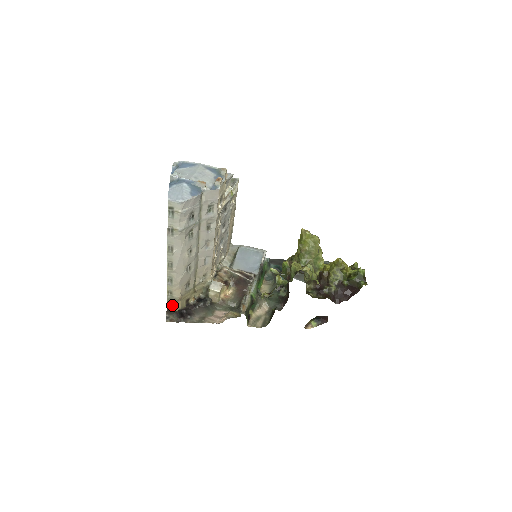
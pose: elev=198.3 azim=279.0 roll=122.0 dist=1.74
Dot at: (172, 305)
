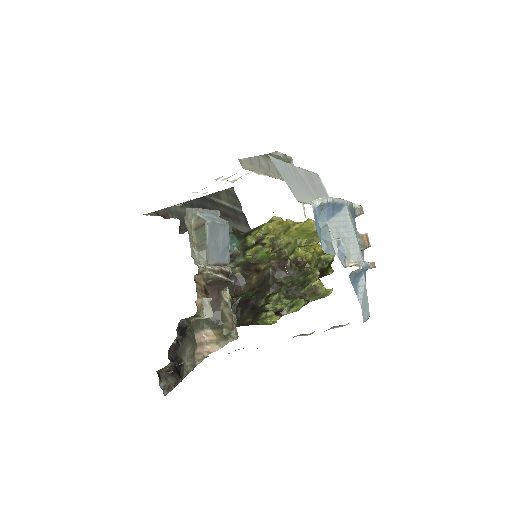
Dot at: occluded
